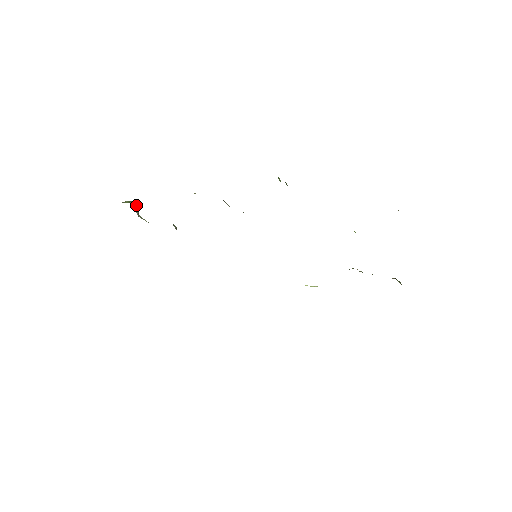
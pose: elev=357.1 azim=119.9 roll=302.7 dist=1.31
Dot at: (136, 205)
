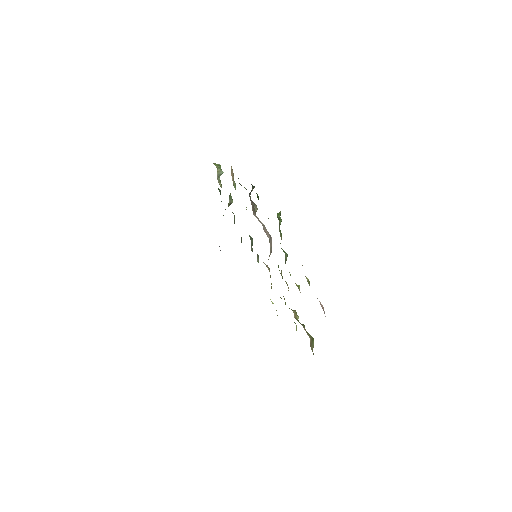
Dot at: (221, 170)
